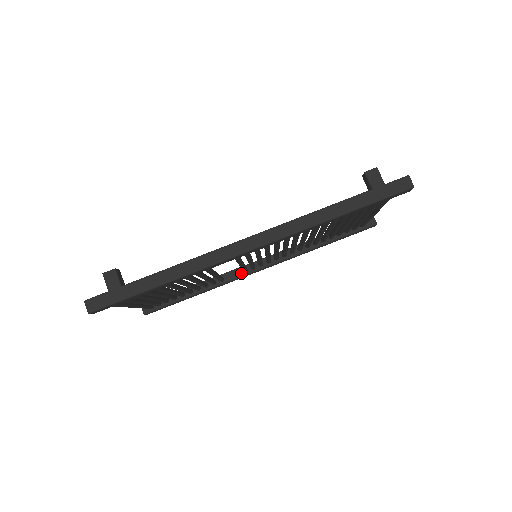
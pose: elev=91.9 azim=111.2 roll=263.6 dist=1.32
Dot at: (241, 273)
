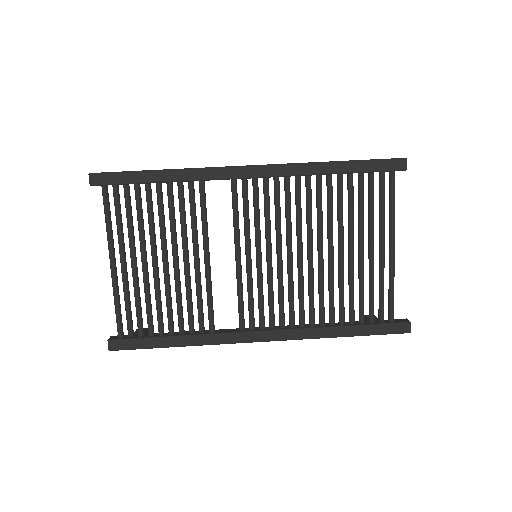
Dot at: (236, 330)
